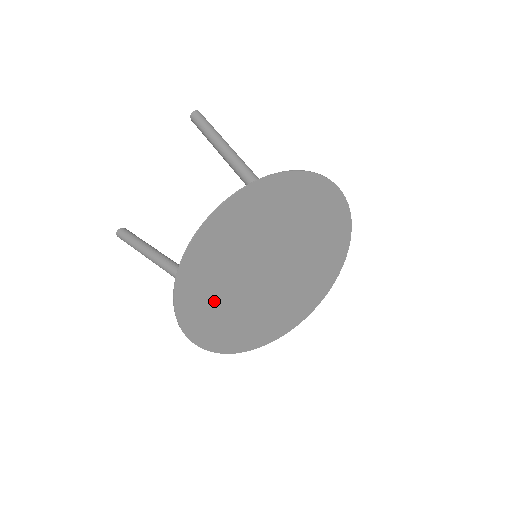
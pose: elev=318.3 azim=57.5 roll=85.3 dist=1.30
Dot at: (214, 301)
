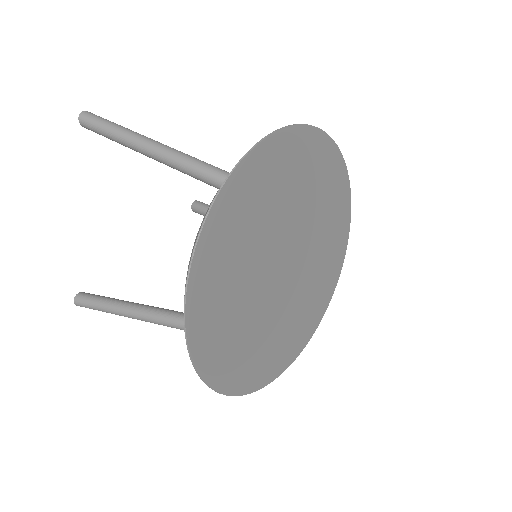
Dot at: (242, 342)
